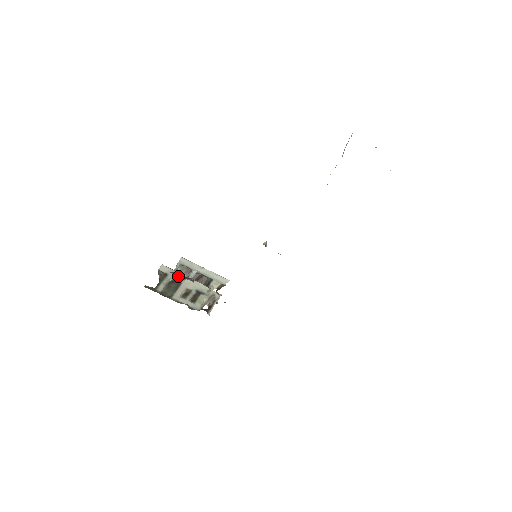
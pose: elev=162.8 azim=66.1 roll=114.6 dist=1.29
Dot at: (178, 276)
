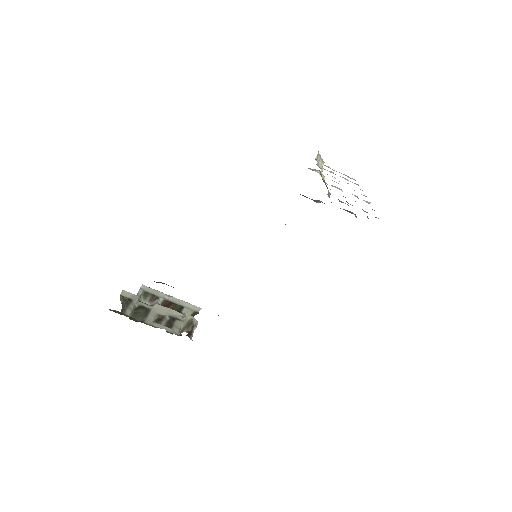
Dot at: occluded
